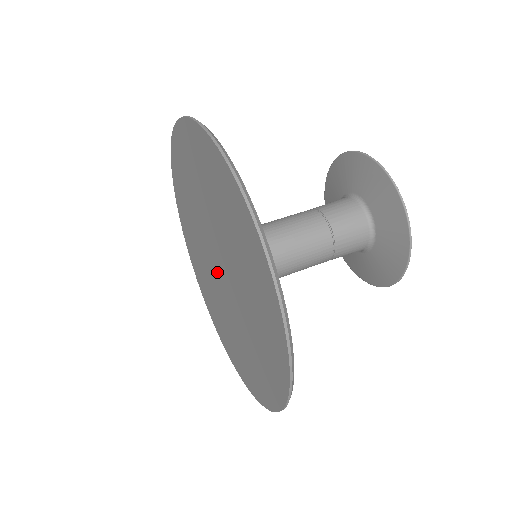
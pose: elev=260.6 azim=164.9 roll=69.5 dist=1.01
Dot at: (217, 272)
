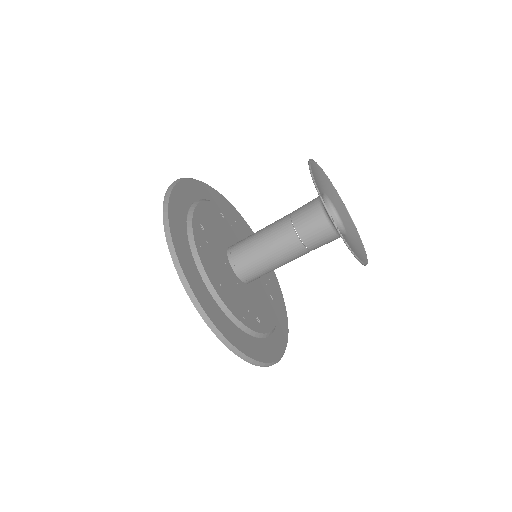
Dot at: occluded
